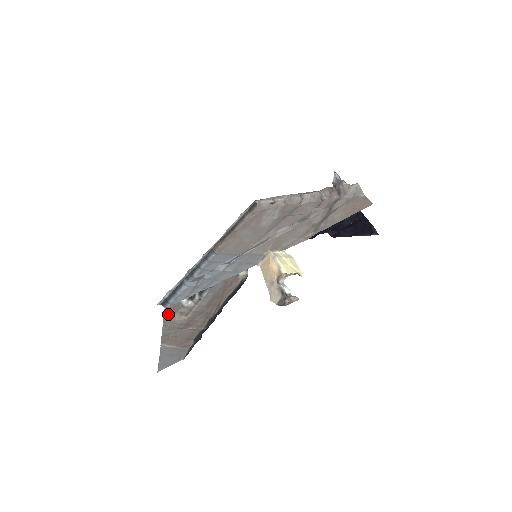
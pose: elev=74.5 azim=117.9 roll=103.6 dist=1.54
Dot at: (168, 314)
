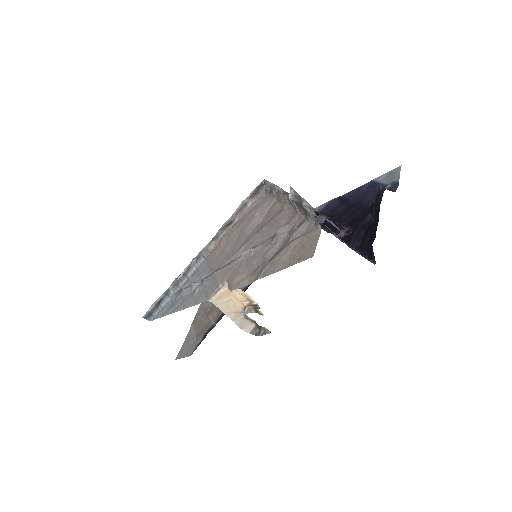
Dot at: occluded
